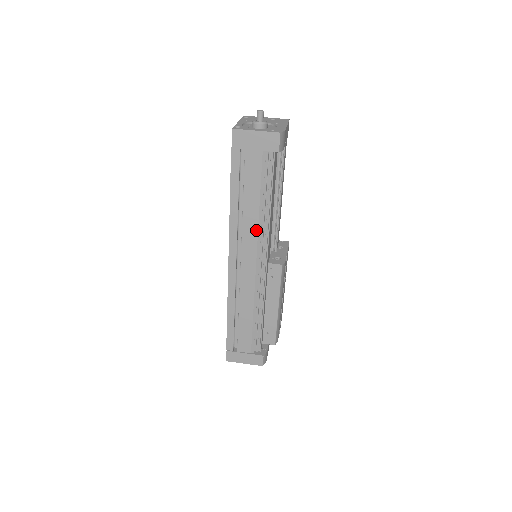
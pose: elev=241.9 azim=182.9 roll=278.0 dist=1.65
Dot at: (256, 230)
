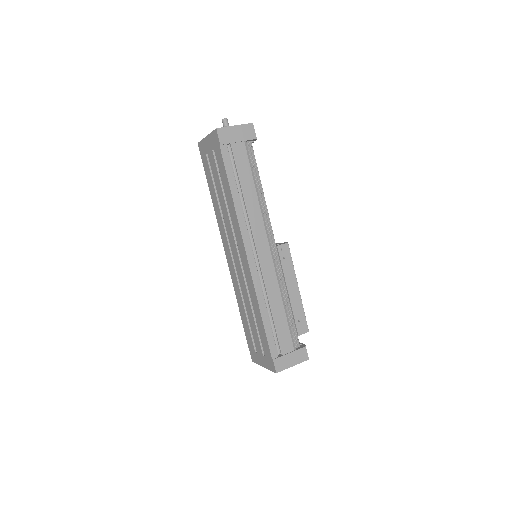
Dot at: (260, 214)
